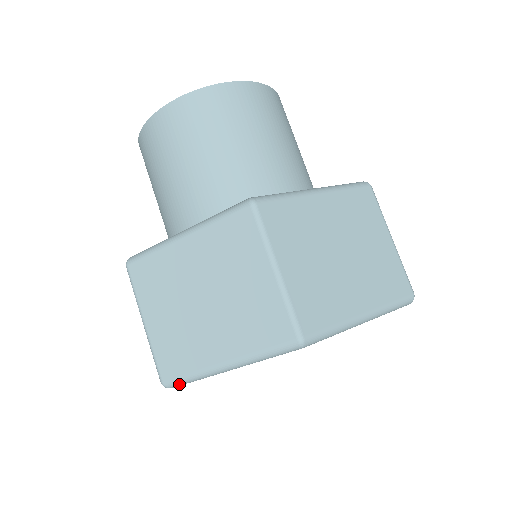
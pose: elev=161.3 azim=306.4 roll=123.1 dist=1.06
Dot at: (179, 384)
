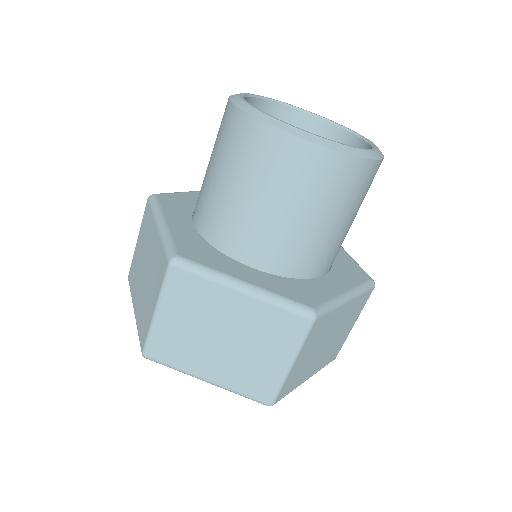
Dot at: (157, 362)
